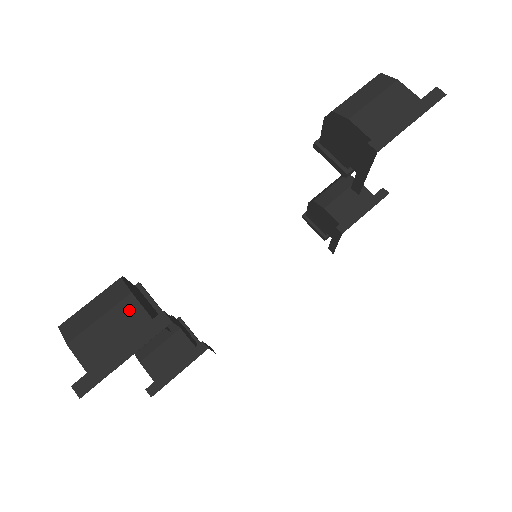
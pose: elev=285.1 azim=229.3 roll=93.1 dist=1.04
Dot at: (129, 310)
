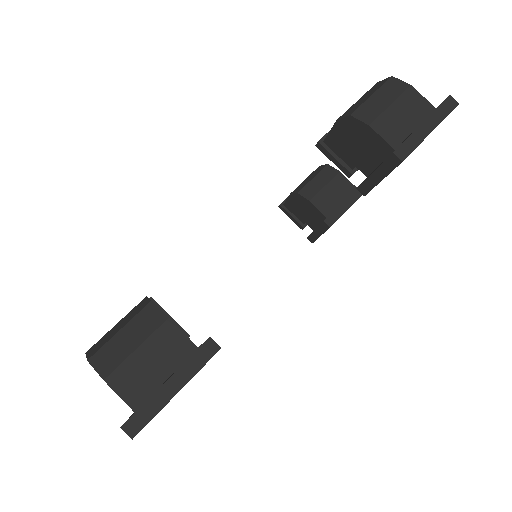
Dot at: (169, 337)
